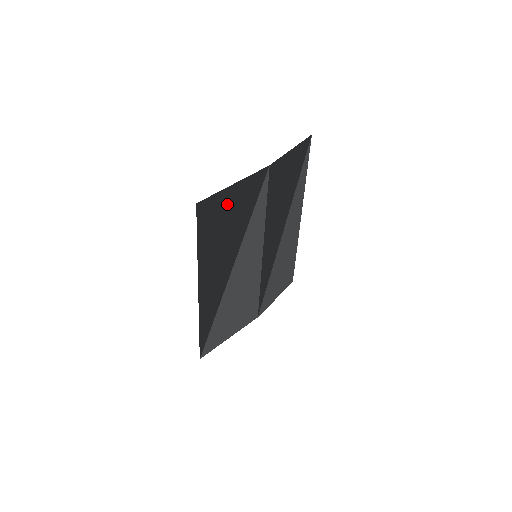
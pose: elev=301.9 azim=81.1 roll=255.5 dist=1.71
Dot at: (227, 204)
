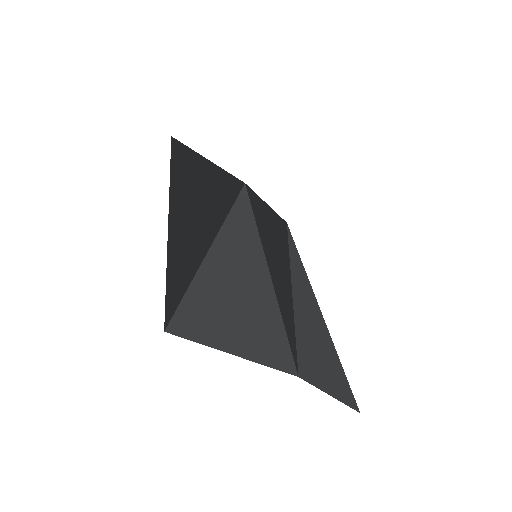
Dot at: (204, 167)
